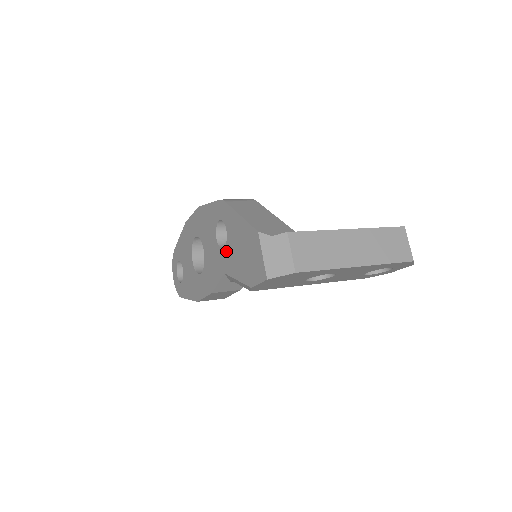
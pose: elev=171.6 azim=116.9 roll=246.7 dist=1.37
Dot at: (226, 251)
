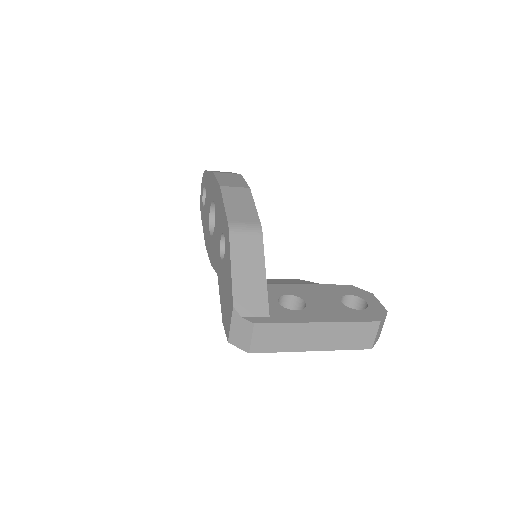
Dot at: (221, 265)
